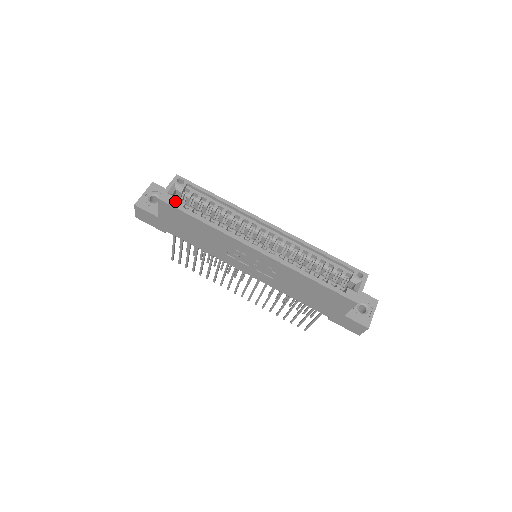
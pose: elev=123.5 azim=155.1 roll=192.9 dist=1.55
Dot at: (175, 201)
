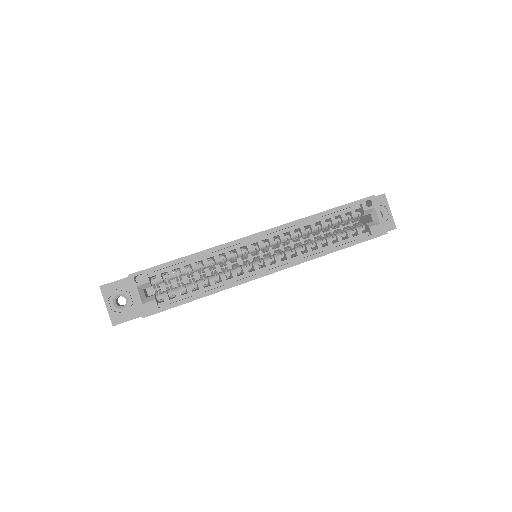
Dot at: (156, 301)
